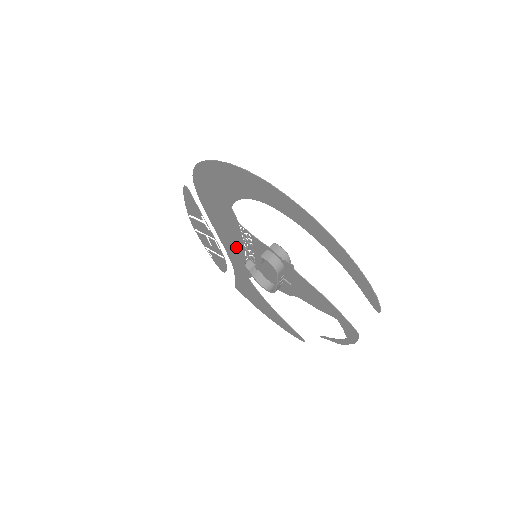
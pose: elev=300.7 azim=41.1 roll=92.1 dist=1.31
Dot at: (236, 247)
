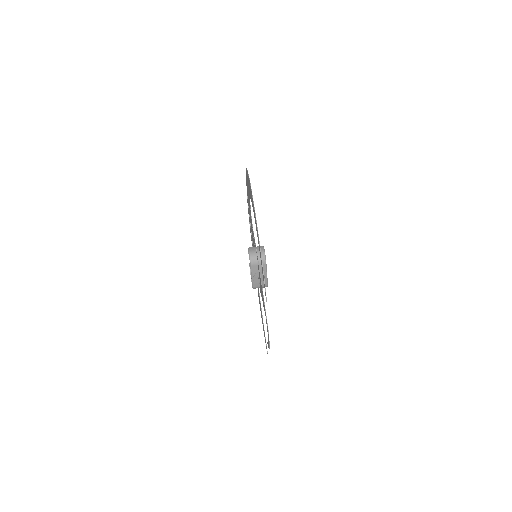
Dot at: occluded
